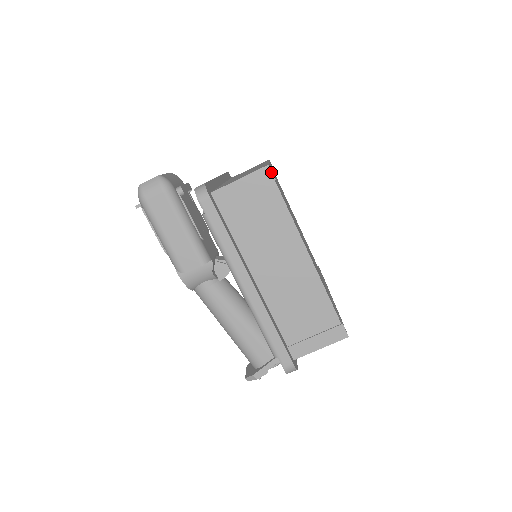
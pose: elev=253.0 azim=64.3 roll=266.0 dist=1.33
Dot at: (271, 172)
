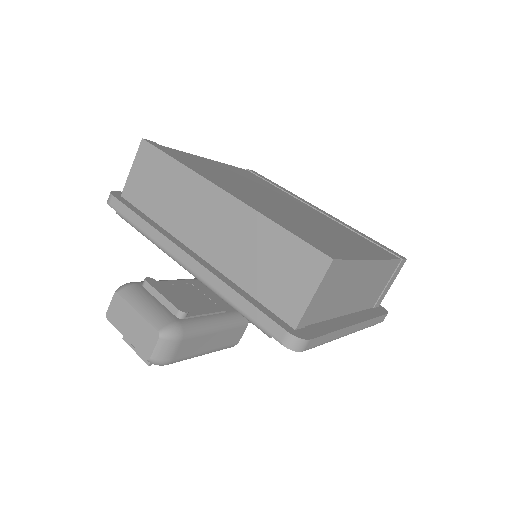
Dot at: (337, 261)
